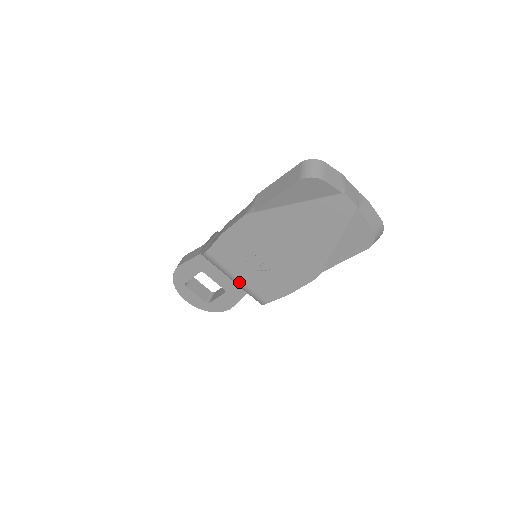
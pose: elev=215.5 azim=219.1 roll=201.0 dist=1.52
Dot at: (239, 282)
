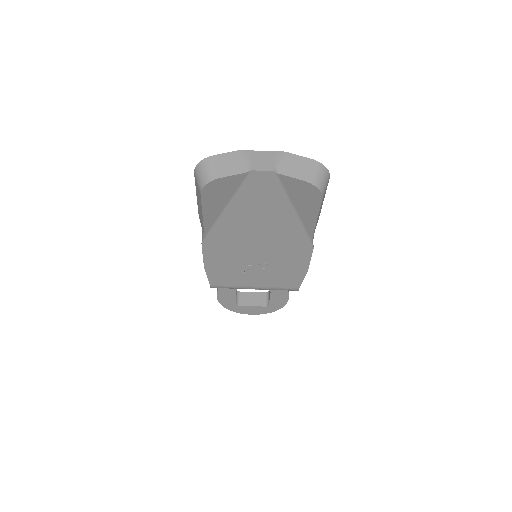
Dot at: (259, 288)
